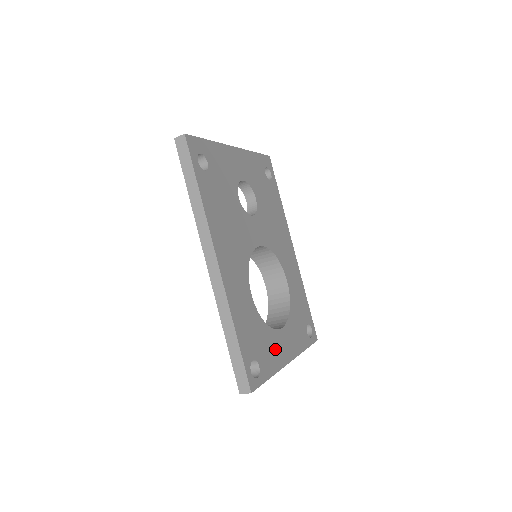
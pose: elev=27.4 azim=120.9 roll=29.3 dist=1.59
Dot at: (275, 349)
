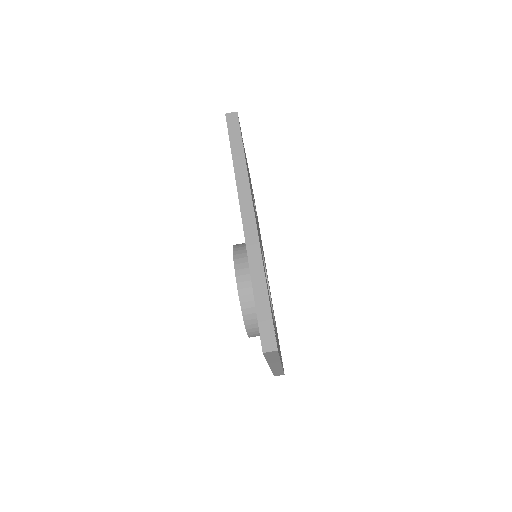
Dot at: occluded
